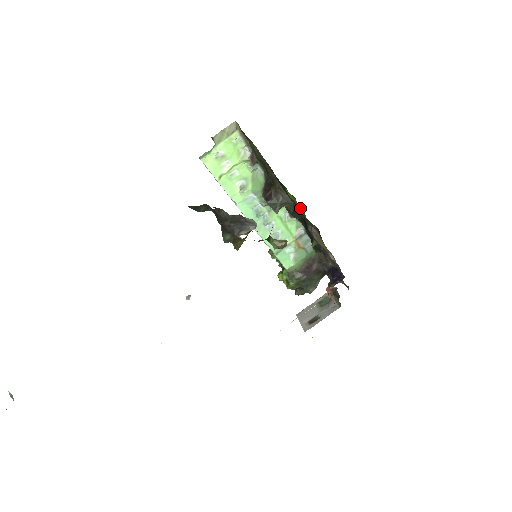
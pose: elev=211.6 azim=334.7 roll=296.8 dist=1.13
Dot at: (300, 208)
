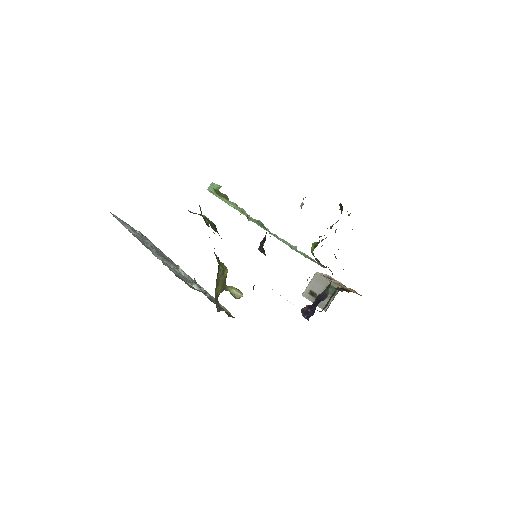
Dot at: occluded
